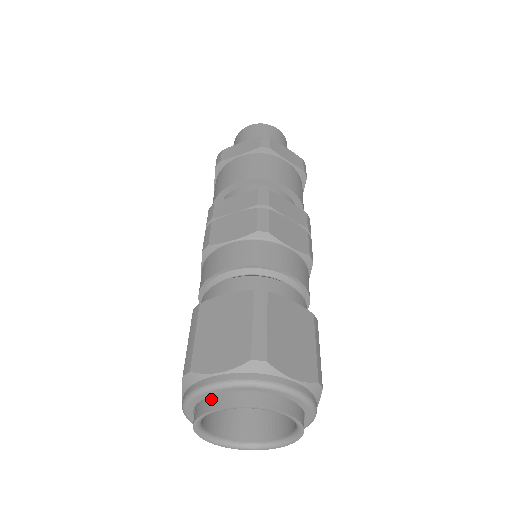
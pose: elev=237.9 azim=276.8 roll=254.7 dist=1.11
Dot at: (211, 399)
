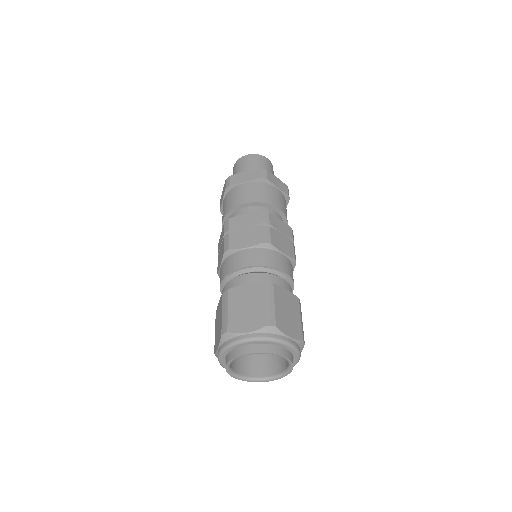
Dot at: (241, 348)
